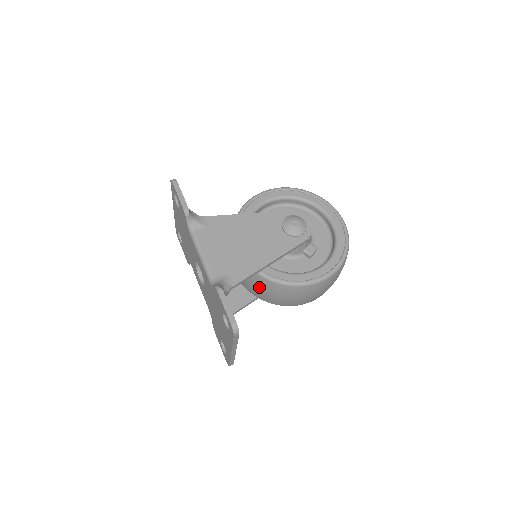
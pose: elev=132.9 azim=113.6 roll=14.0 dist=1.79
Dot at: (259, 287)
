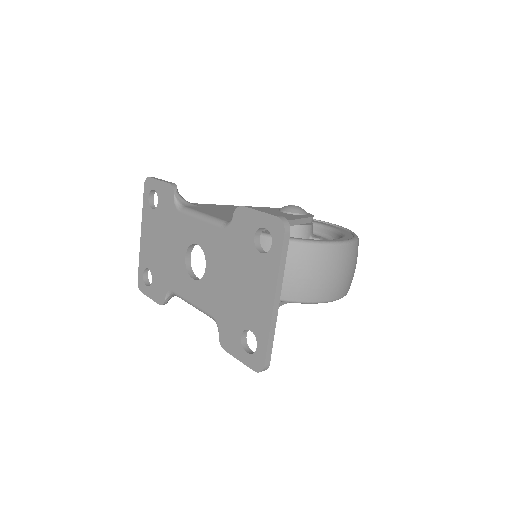
Dot at: occluded
